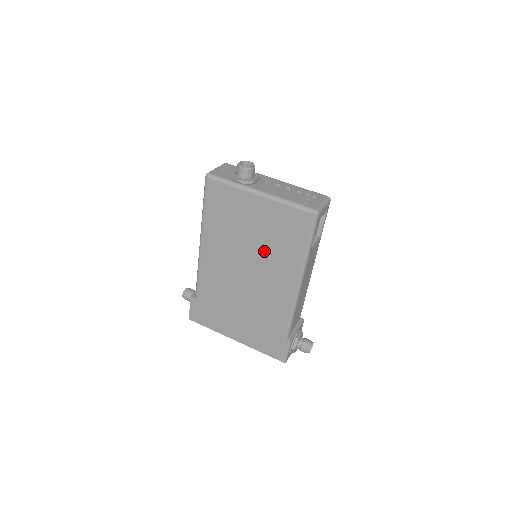
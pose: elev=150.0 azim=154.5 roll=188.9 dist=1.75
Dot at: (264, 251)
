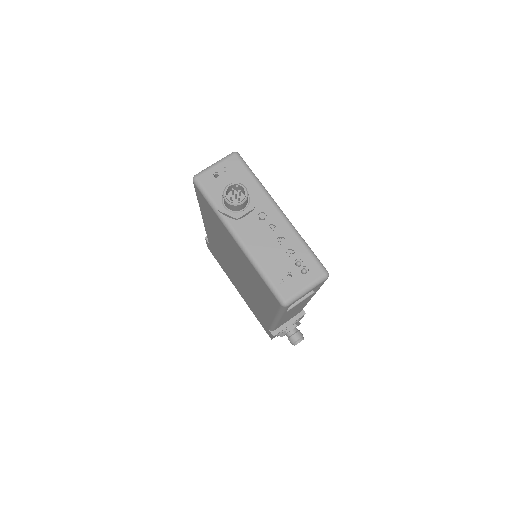
Dot at: (247, 276)
